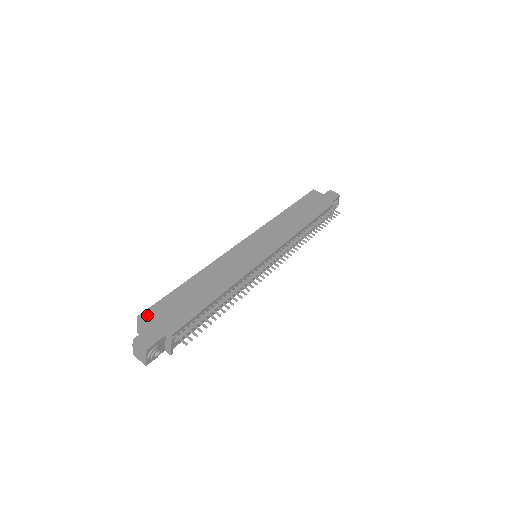
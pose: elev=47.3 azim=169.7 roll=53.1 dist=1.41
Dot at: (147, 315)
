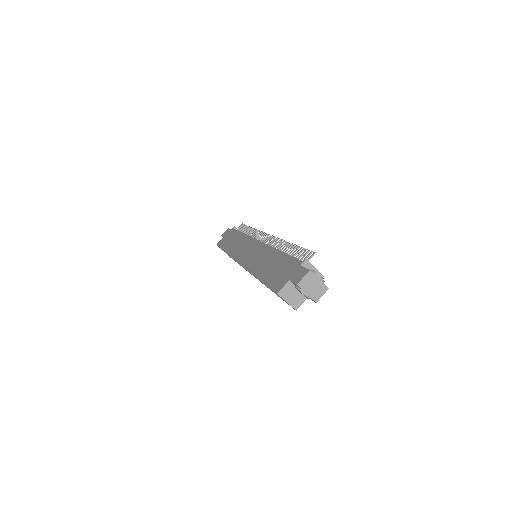
Dot at: (278, 287)
